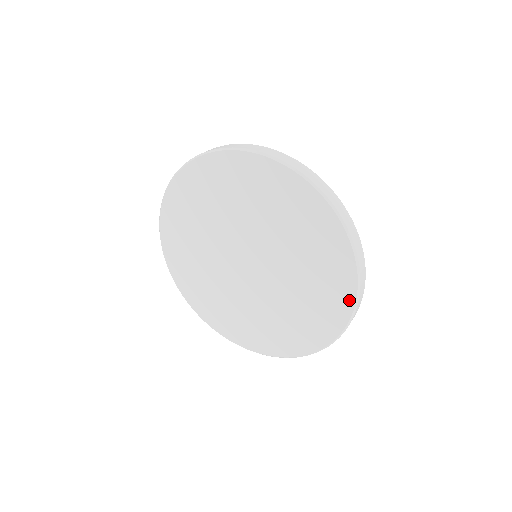
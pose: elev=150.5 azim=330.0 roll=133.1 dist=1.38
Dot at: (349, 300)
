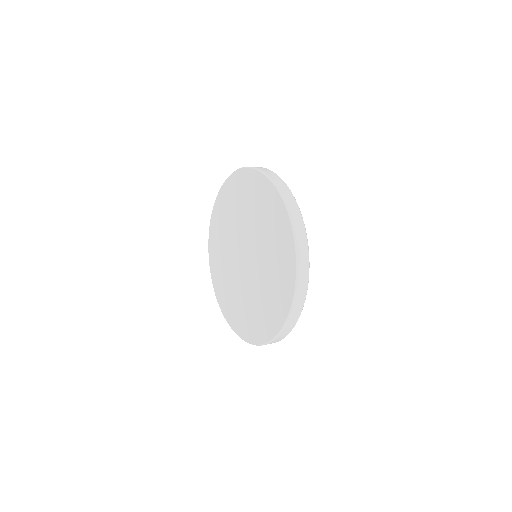
Dot at: (284, 315)
